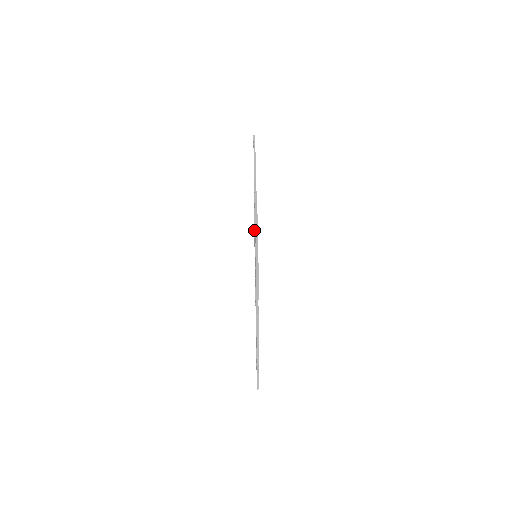
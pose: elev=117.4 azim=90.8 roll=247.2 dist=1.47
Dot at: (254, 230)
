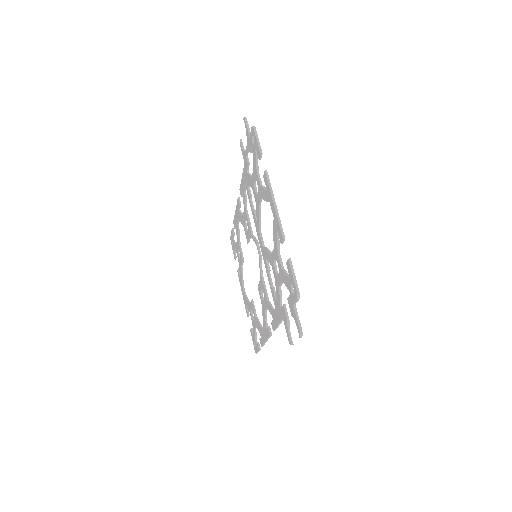
Dot at: occluded
